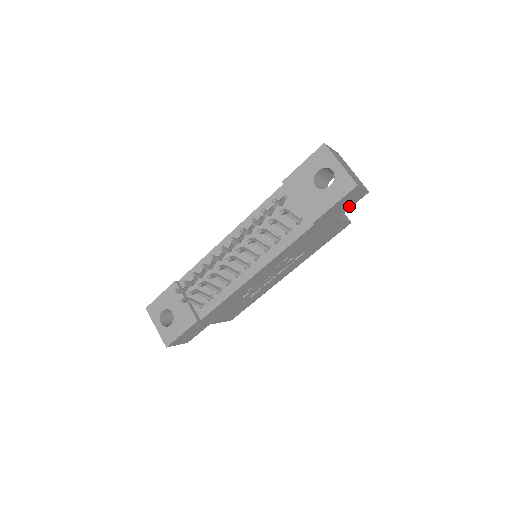
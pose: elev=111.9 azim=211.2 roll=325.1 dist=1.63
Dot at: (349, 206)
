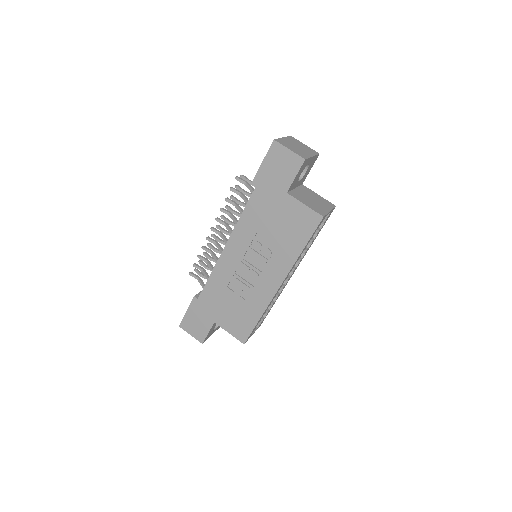
Dot at: (290, 176)
